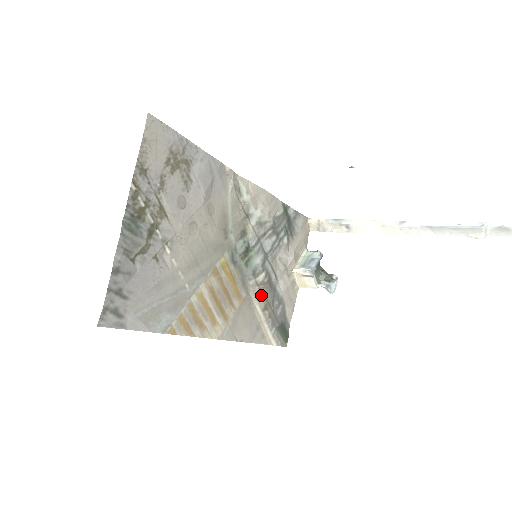
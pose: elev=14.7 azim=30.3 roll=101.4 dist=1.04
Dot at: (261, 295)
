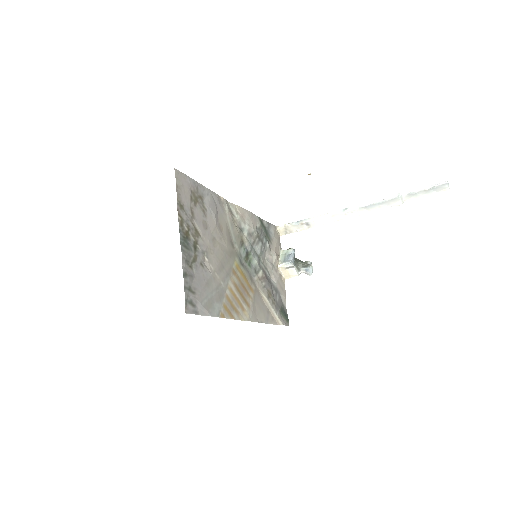
Dot at: (264, 287)
